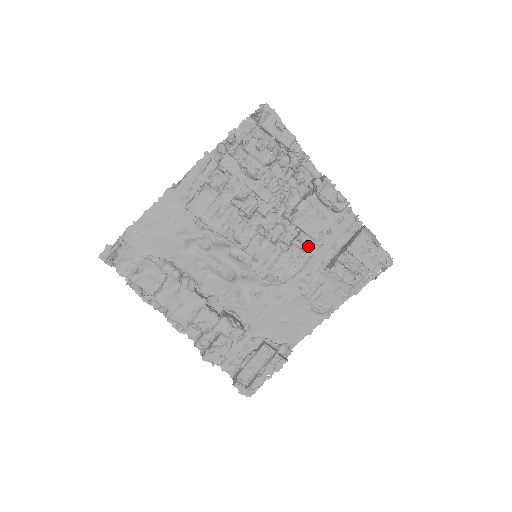
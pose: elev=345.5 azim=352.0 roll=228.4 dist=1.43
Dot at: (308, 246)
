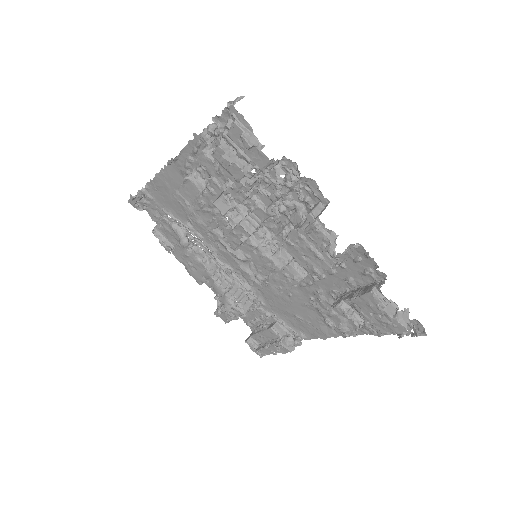
Dot at: occluded
